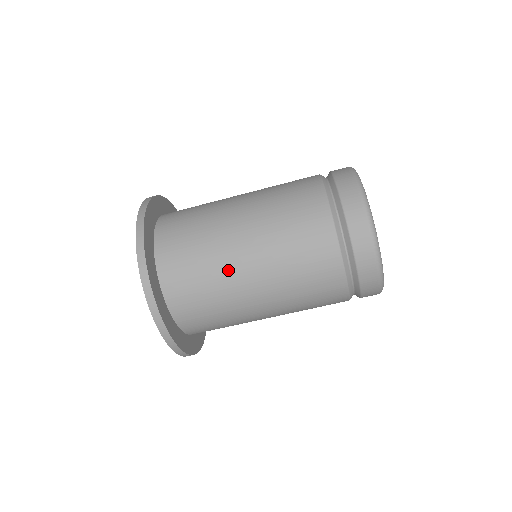
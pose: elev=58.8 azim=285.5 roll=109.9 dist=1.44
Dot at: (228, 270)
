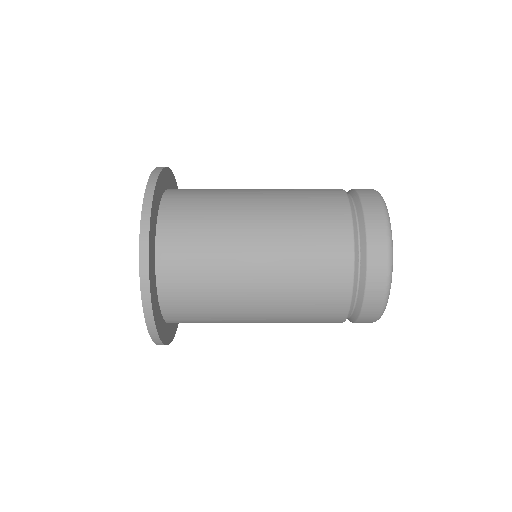
Dot at: (234, 292)
